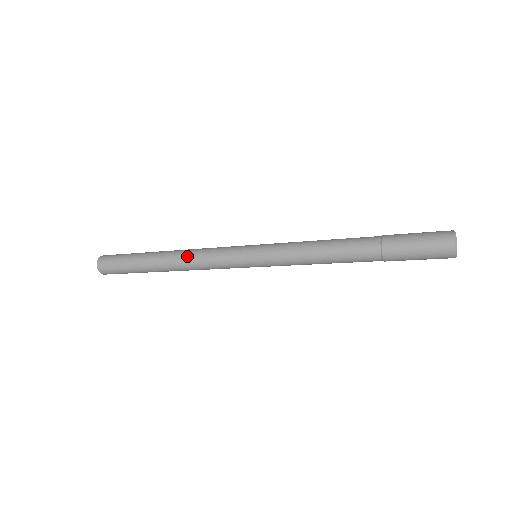
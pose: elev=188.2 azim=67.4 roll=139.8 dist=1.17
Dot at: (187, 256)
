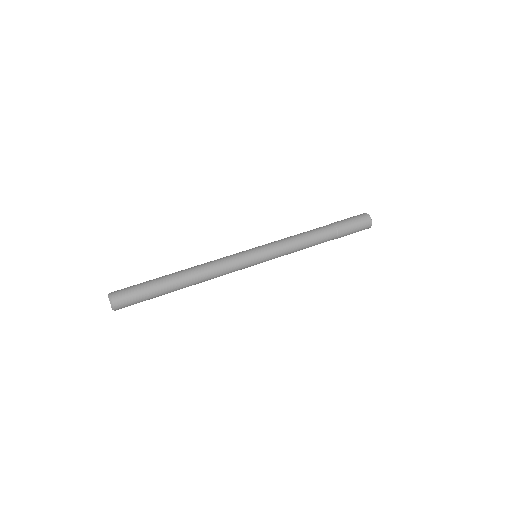
Dot at: (208, 278)
